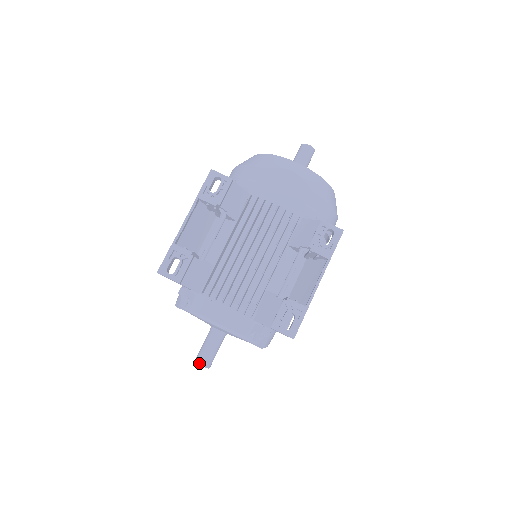
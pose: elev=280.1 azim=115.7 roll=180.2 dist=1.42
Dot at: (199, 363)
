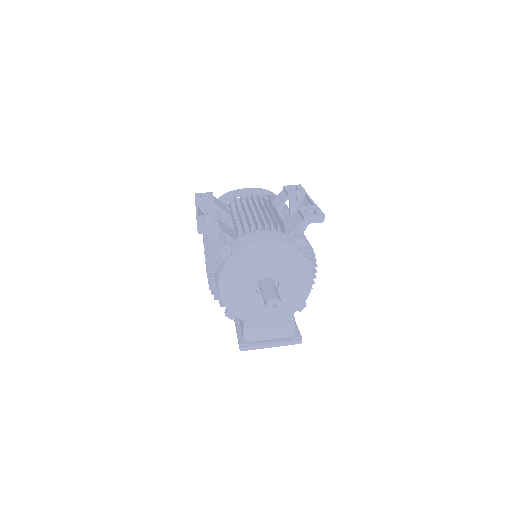
Dot at: (271, 299)
